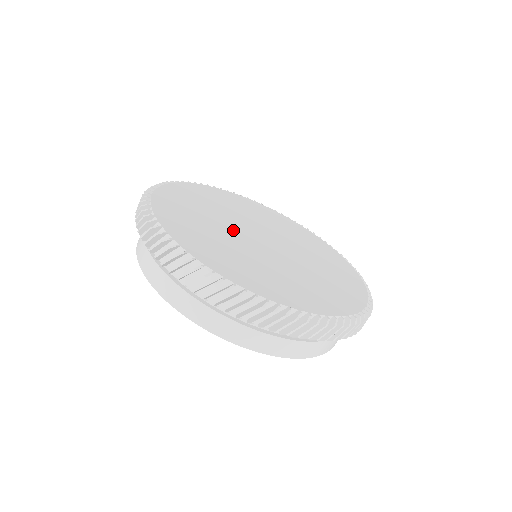
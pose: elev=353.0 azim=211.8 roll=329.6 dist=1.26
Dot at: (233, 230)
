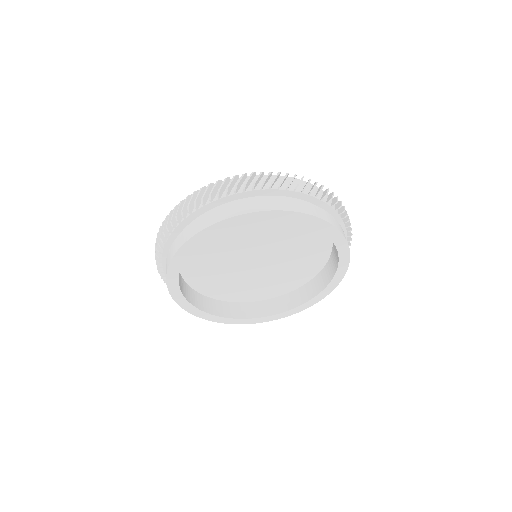
Dot at: occluded
